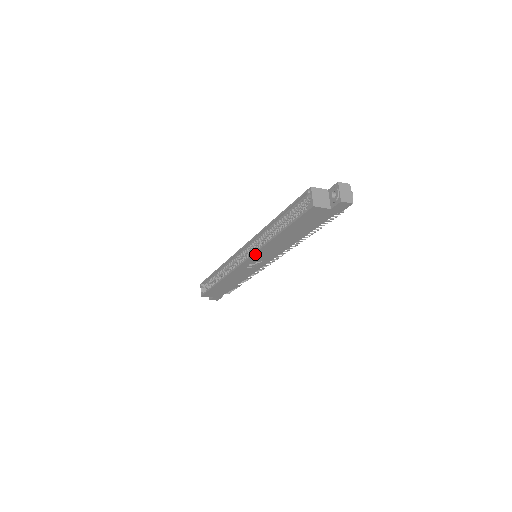
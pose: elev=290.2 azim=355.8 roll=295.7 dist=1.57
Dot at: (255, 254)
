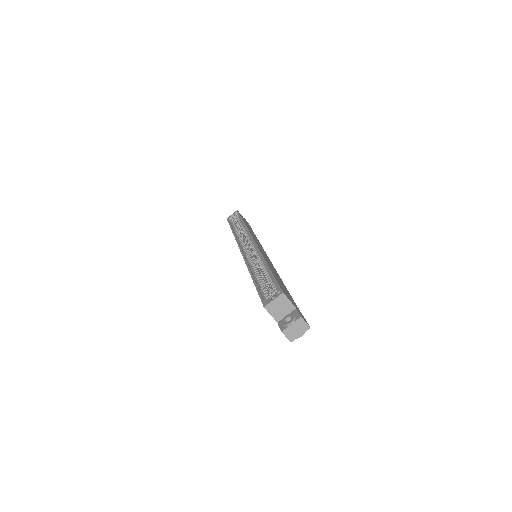
Dot at: occluded
